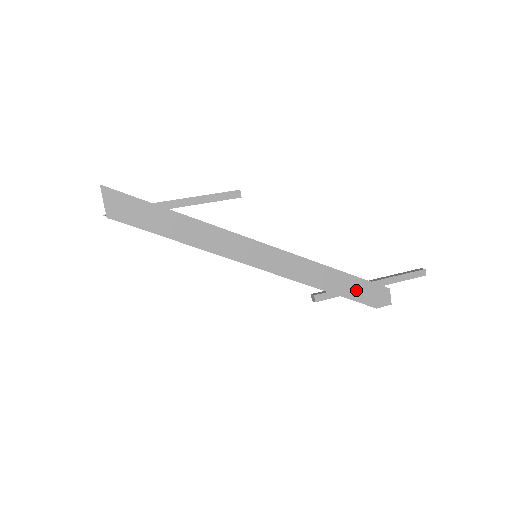
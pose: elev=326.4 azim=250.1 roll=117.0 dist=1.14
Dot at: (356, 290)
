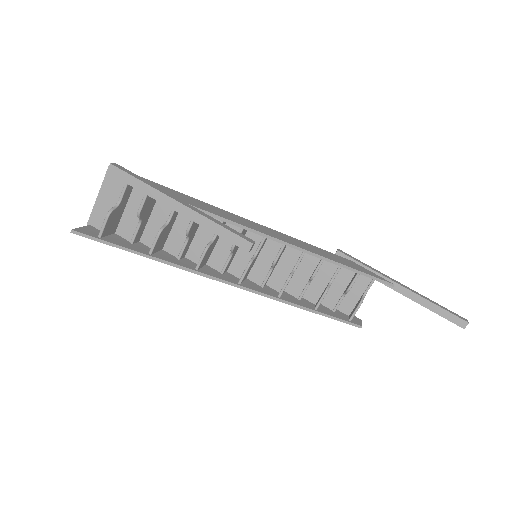
Dot at: occluded
